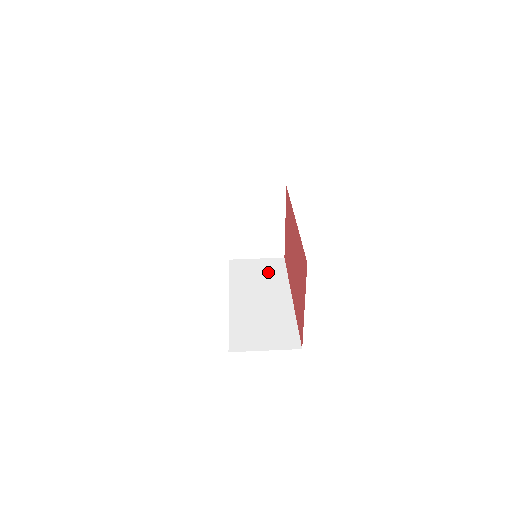
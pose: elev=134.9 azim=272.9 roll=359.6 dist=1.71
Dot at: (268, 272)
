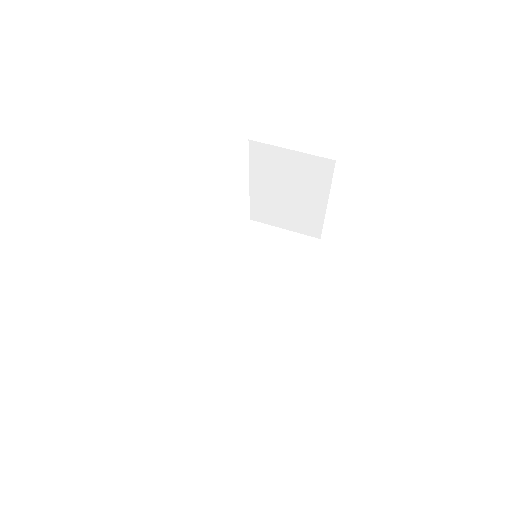
Dot at: (287, 258)
